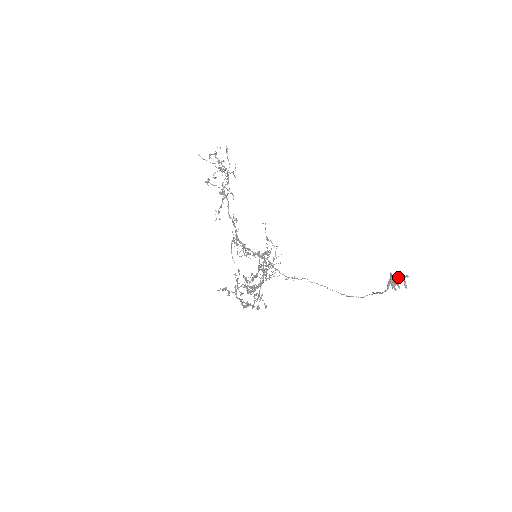
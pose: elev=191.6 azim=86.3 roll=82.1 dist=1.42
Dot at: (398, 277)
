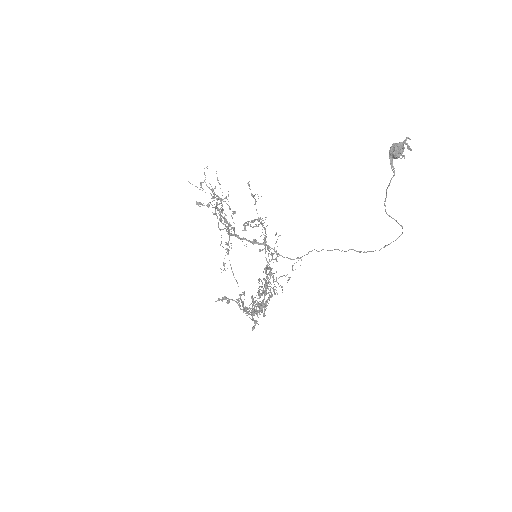
Dot at: (398, 144)
